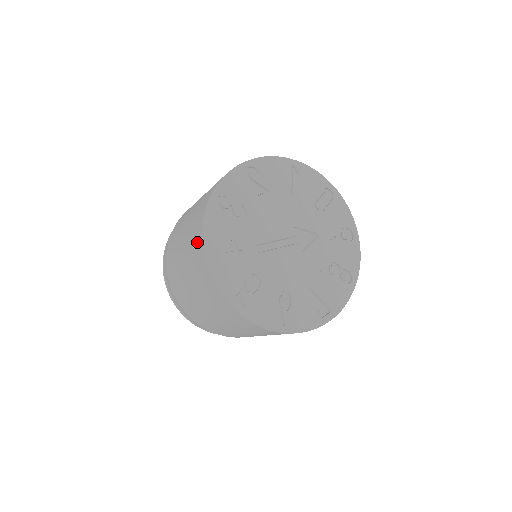
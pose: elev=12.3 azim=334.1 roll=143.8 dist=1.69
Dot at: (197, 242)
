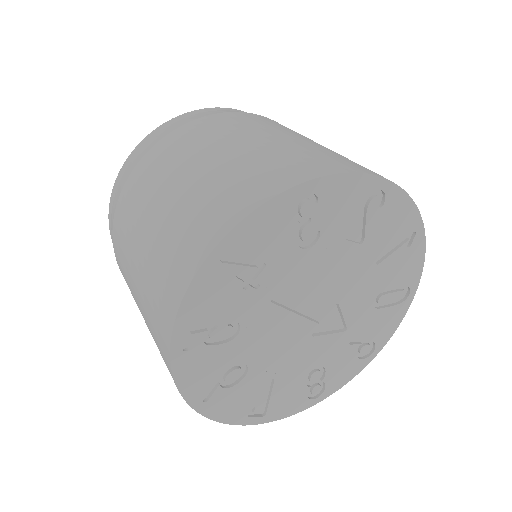
Dot at: (219, 217)
